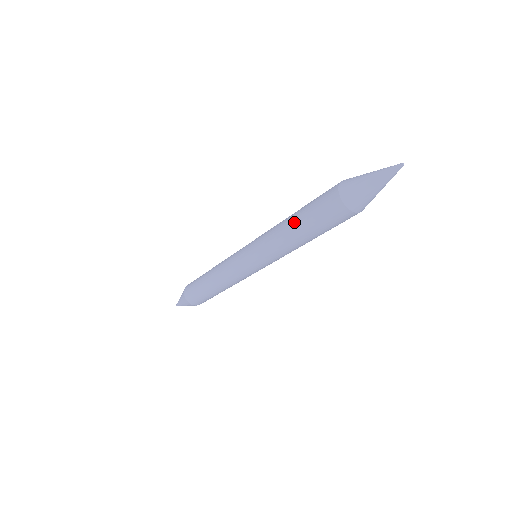
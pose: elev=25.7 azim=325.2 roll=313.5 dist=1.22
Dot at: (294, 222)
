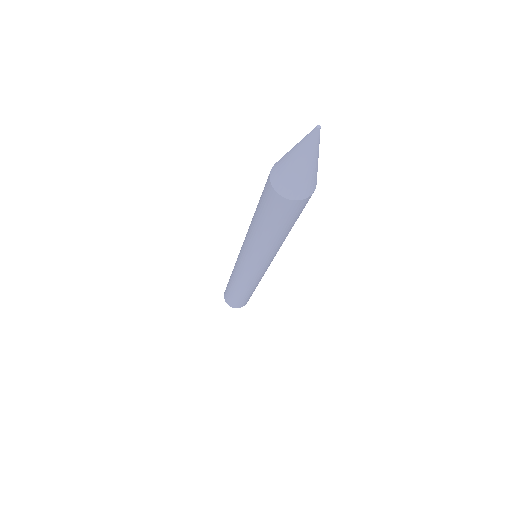
Dot at: (262, 232)
